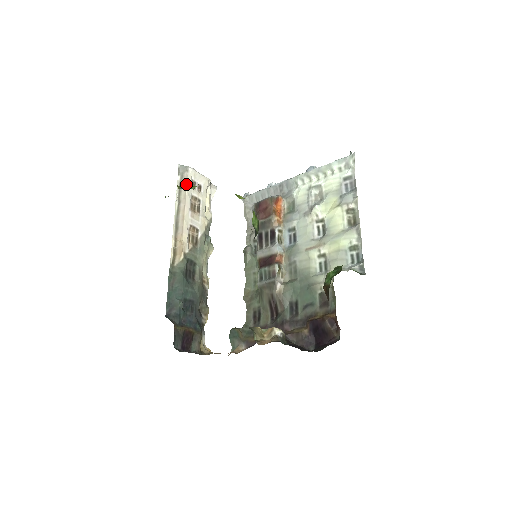
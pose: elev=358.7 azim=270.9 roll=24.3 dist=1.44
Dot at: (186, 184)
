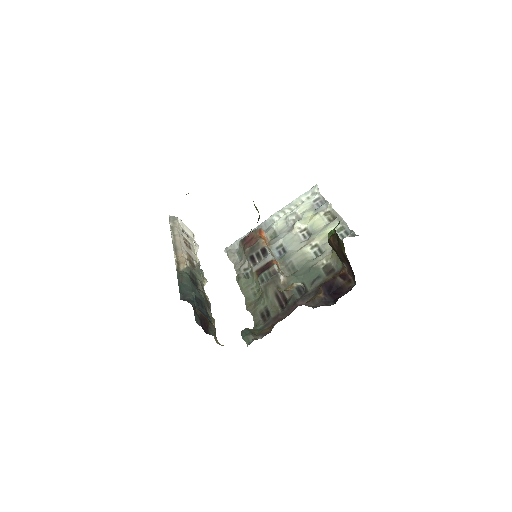
Dot at: occluded
